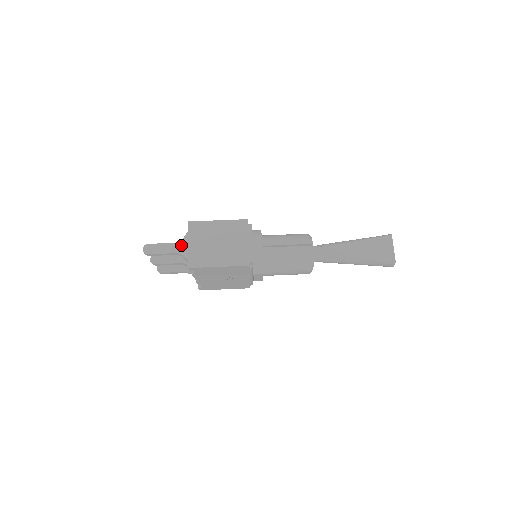
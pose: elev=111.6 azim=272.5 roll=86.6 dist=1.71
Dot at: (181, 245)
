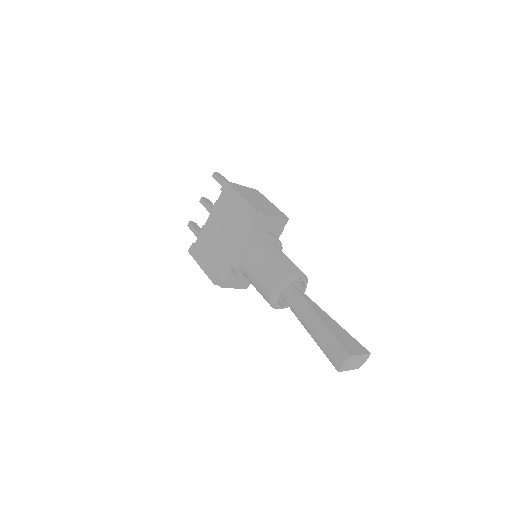
Dot at: occluded
